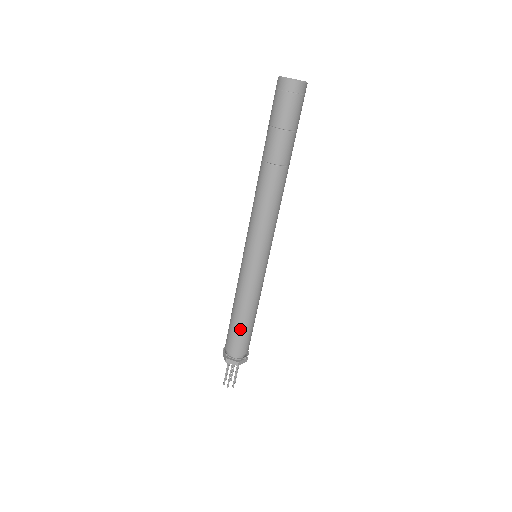
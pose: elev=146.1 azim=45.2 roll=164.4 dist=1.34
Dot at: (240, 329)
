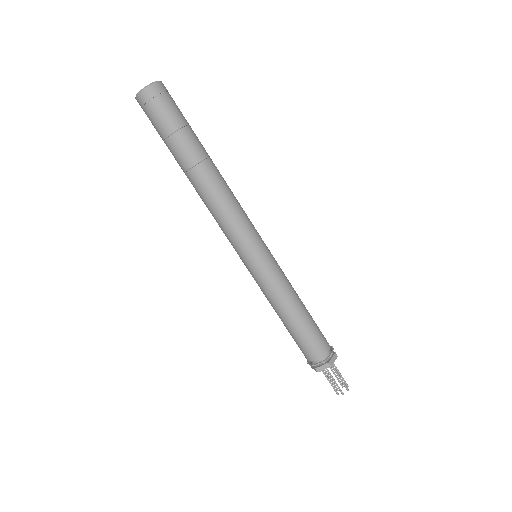
Dot at: (301, 331)
